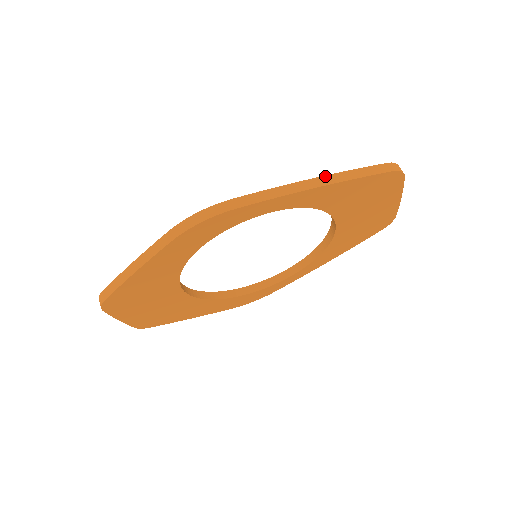
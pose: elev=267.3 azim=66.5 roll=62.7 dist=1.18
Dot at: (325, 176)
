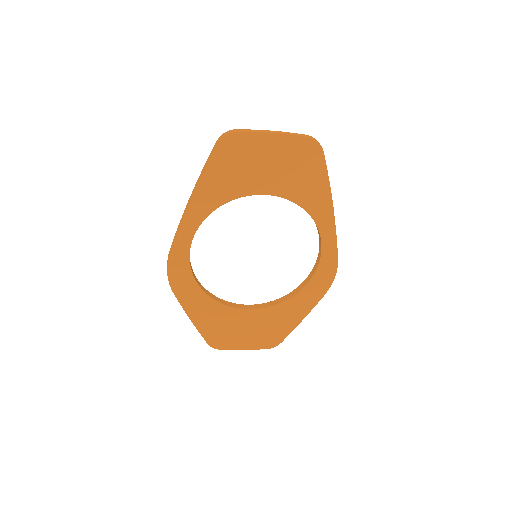
Dot at: (193, 191)
